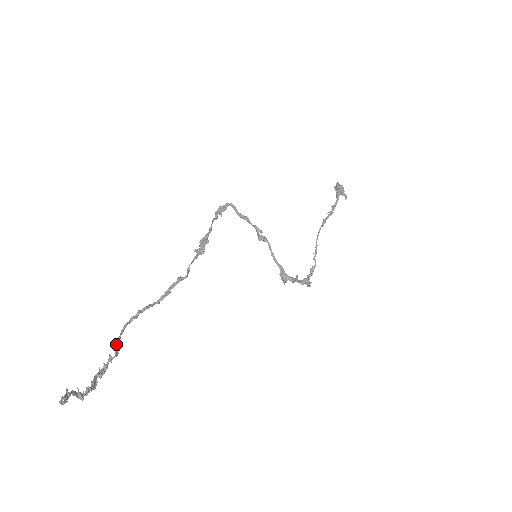
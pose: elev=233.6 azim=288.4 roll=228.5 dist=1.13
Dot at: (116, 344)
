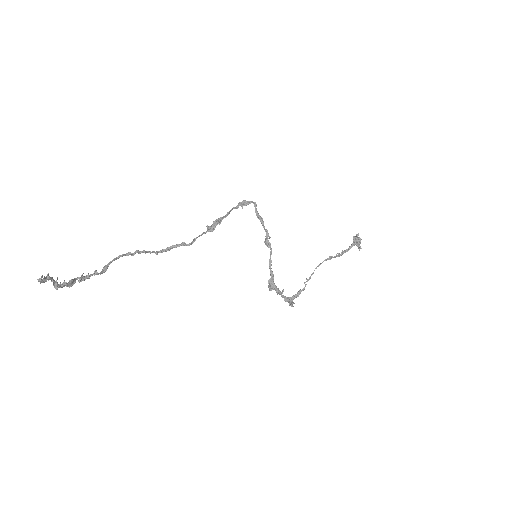
Dot at: (106, 265)
